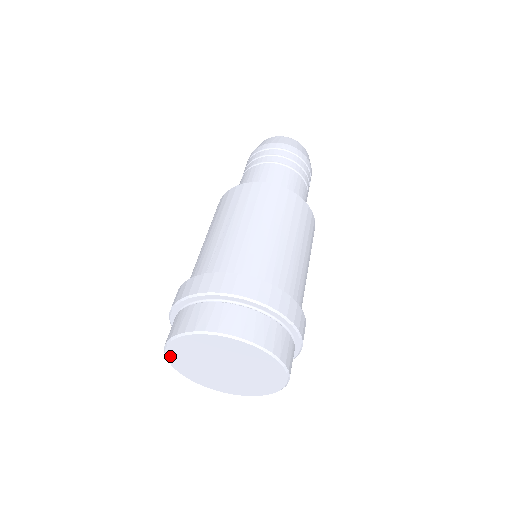
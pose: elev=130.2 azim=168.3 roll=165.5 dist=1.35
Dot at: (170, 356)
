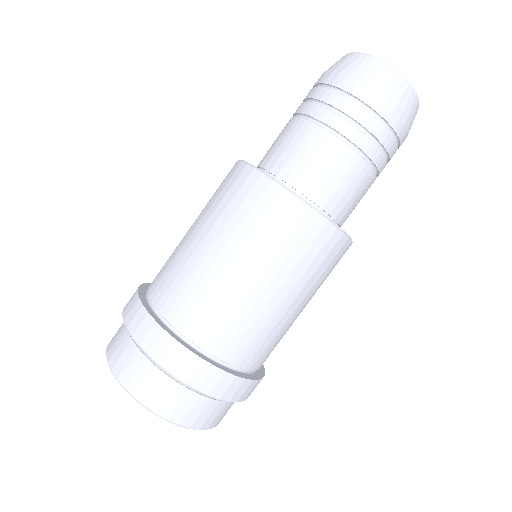
Dot at: occluded
